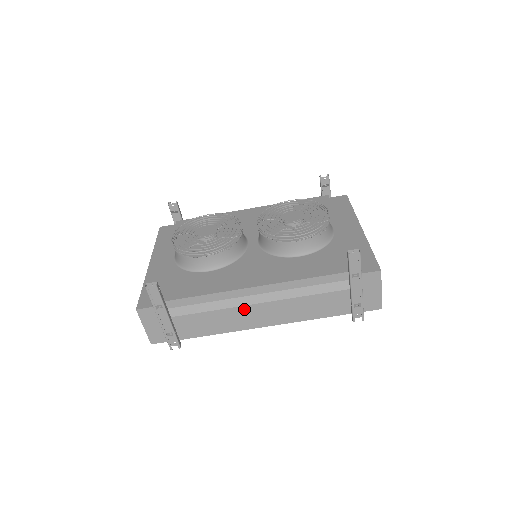
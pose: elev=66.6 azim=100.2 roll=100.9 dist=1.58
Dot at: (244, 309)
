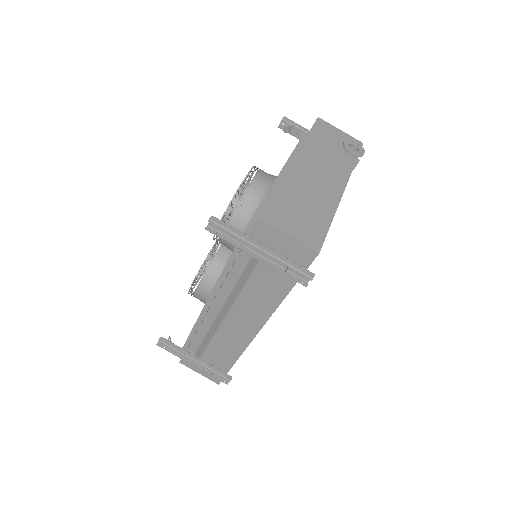
Dot at: (225, 326)
